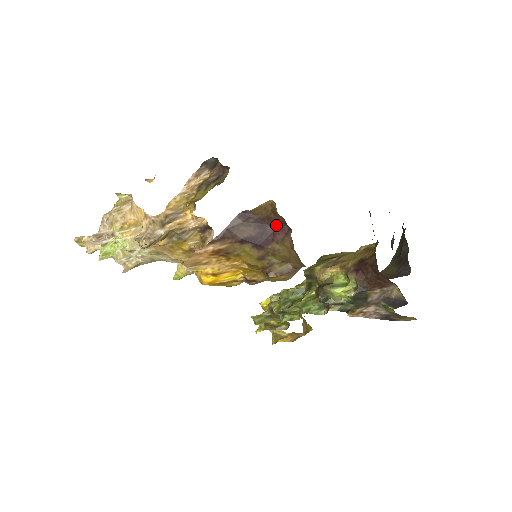
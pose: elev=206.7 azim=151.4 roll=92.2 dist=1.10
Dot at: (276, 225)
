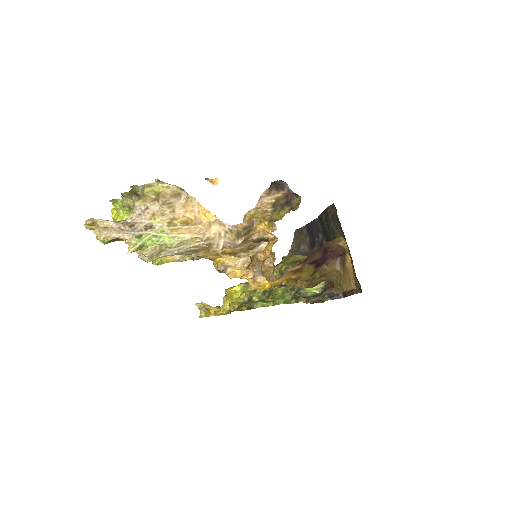
Dot at: (332, 253)
